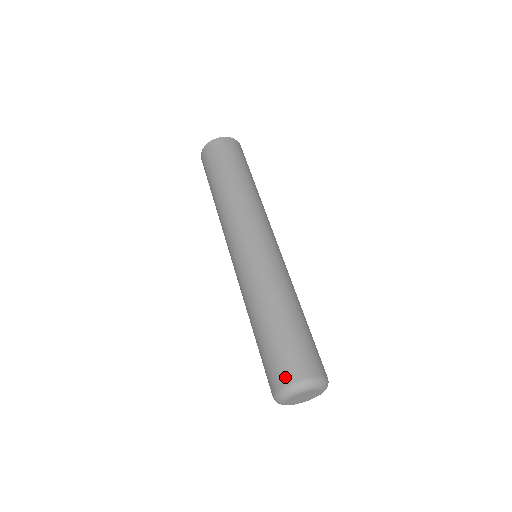
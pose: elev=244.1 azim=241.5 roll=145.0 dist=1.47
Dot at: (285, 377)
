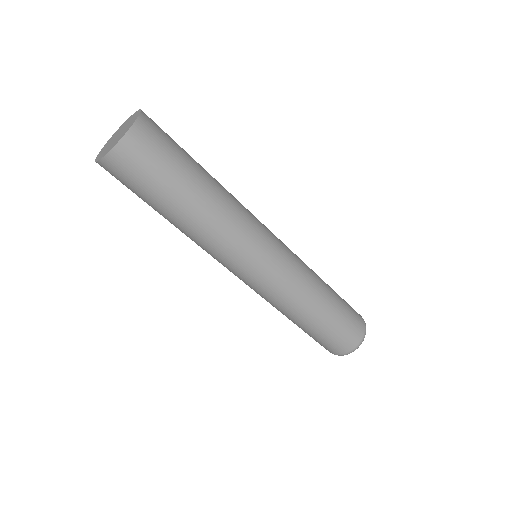
Dot at: (339, 352)
